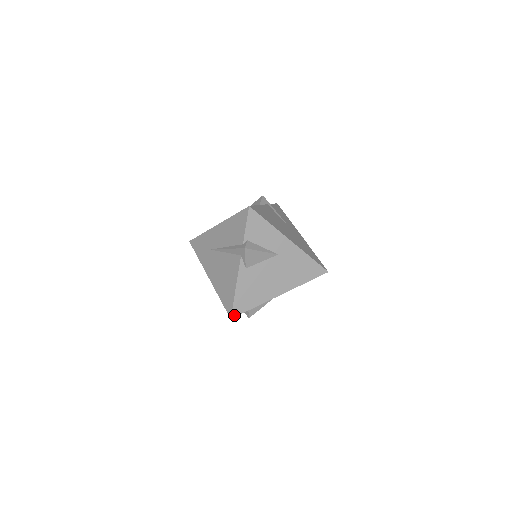
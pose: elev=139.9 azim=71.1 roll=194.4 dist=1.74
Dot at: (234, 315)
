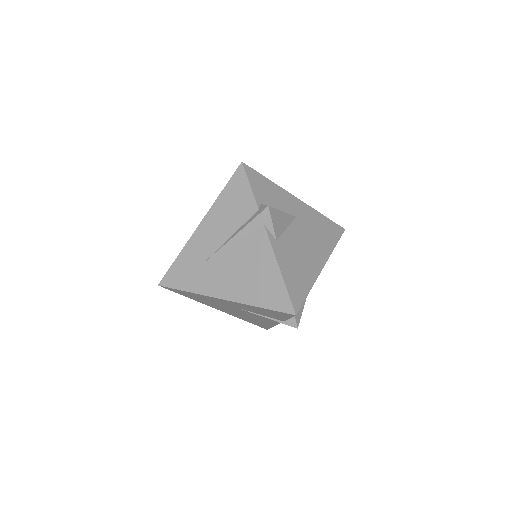
Dot at: (296, 309)
